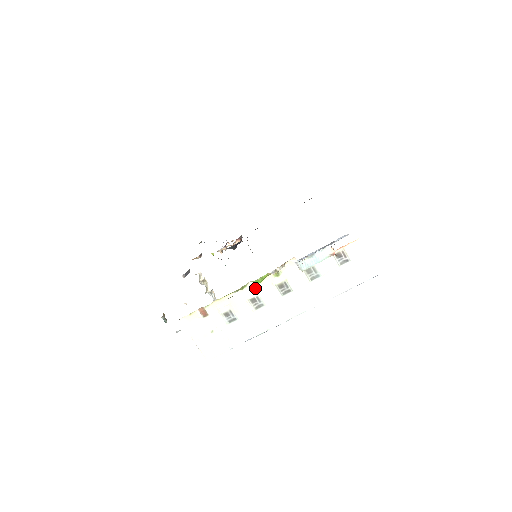
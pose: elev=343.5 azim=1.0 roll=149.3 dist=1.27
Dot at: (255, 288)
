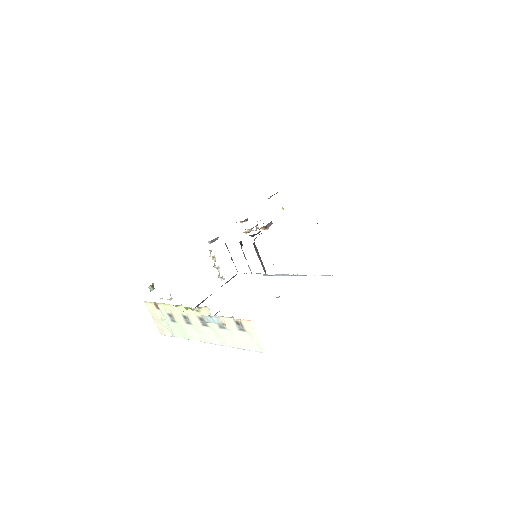
Dot at: (185, 310)
